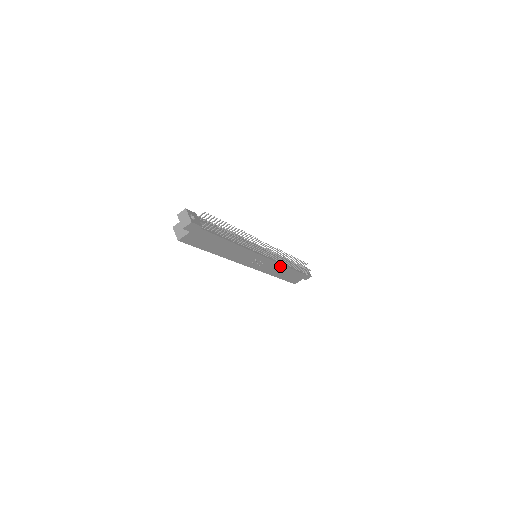
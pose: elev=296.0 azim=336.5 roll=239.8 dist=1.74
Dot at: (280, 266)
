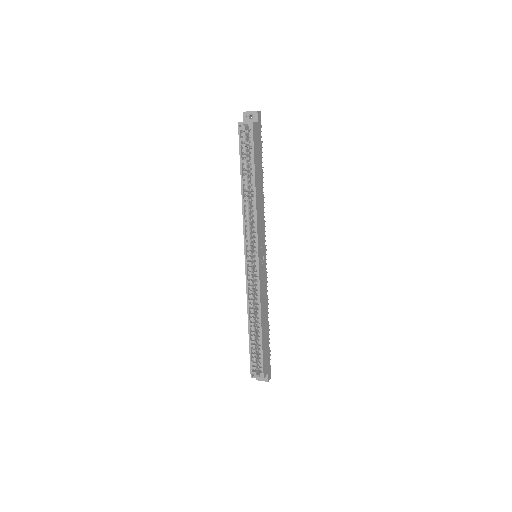
Dot at: (266, 299)
